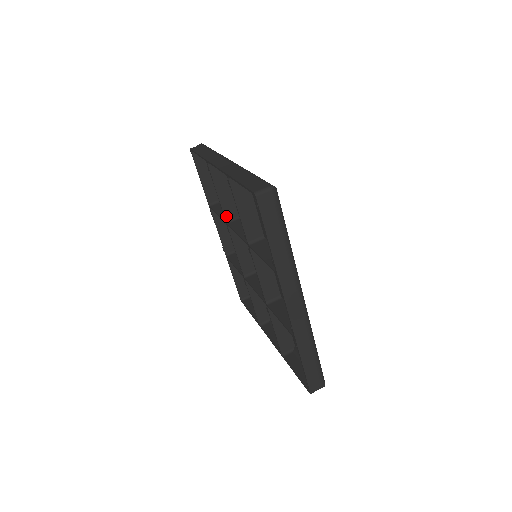
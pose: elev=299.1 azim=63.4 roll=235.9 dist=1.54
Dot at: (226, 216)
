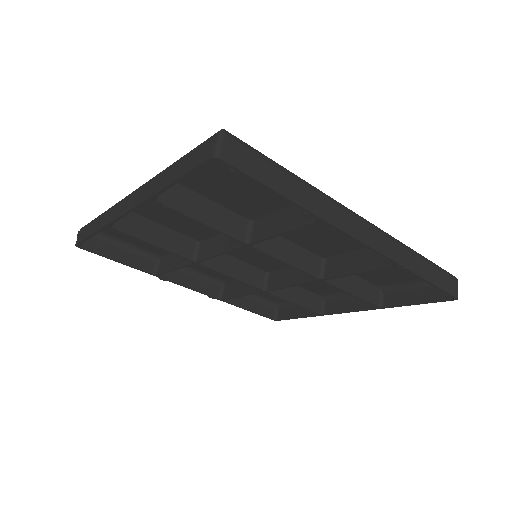
Dot at: (187, 257)
